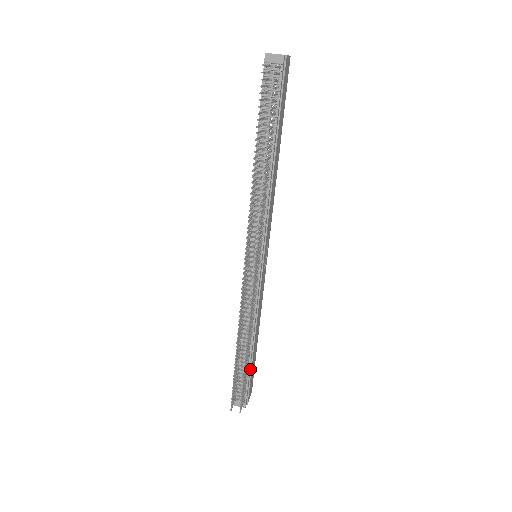
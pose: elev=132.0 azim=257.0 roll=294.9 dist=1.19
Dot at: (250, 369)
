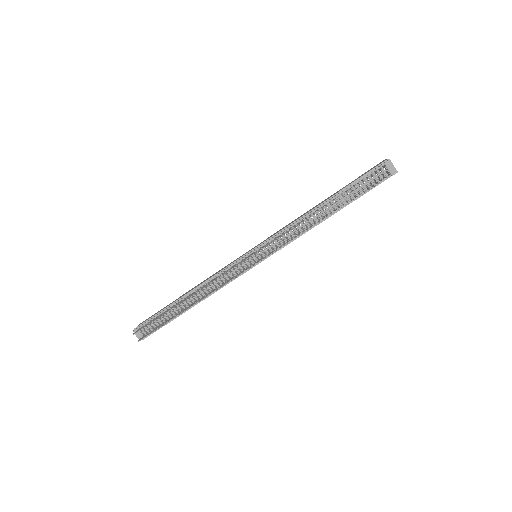
Dot at: (172, 319)
